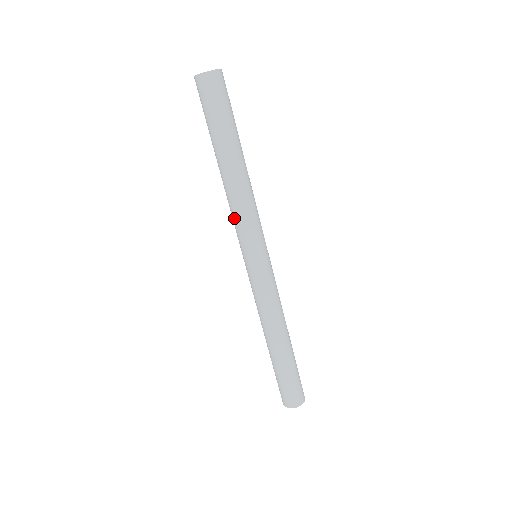
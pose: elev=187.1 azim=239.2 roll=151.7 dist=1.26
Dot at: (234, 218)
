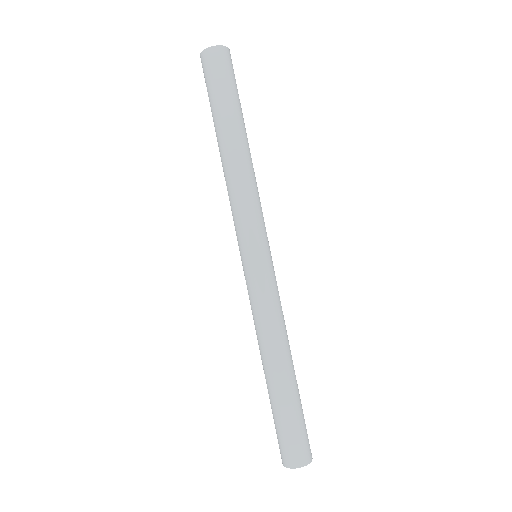
Dot at: (231, 208)
